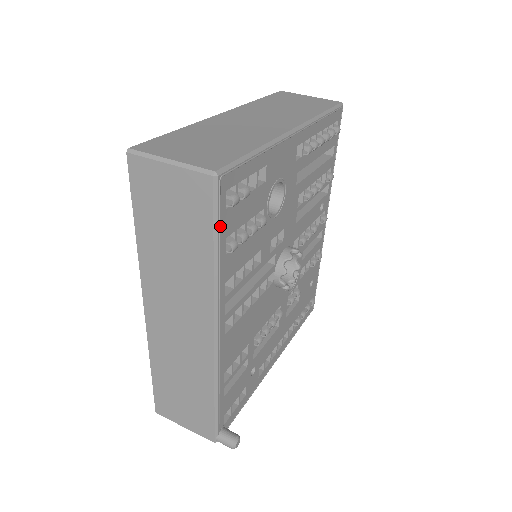
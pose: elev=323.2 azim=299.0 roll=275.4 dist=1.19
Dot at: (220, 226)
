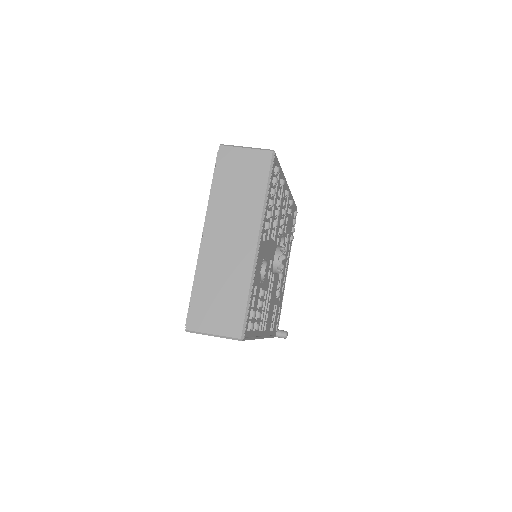
Dot at: (250, 336)
